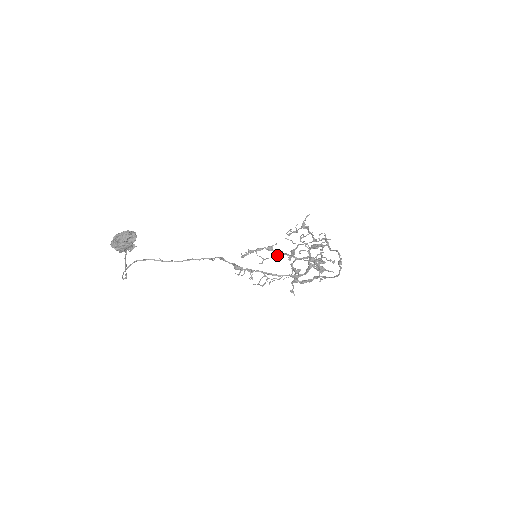
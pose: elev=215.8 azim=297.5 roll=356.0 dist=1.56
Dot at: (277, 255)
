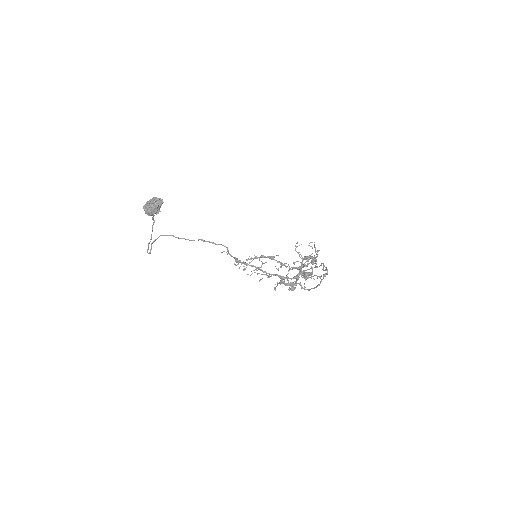
Dot at: (278, 268)
